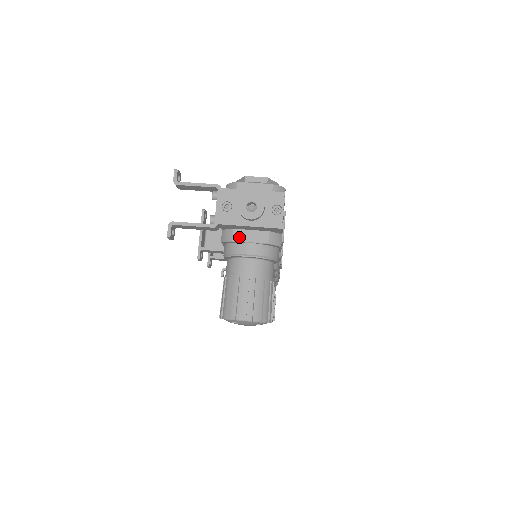
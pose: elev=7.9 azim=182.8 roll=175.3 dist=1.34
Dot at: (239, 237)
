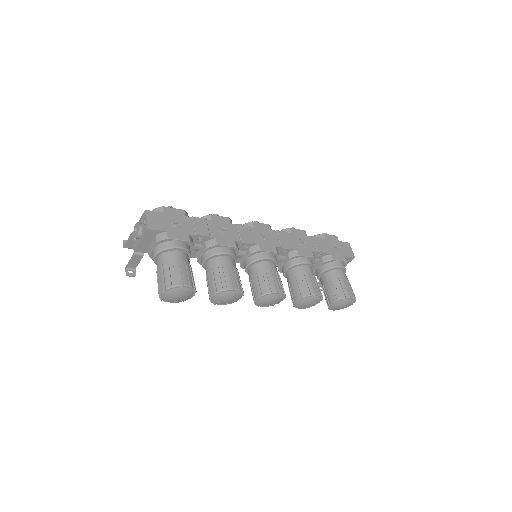
Dot at: (149, 250)
